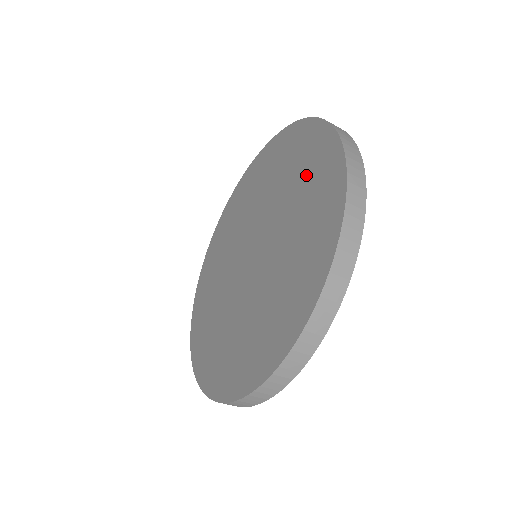
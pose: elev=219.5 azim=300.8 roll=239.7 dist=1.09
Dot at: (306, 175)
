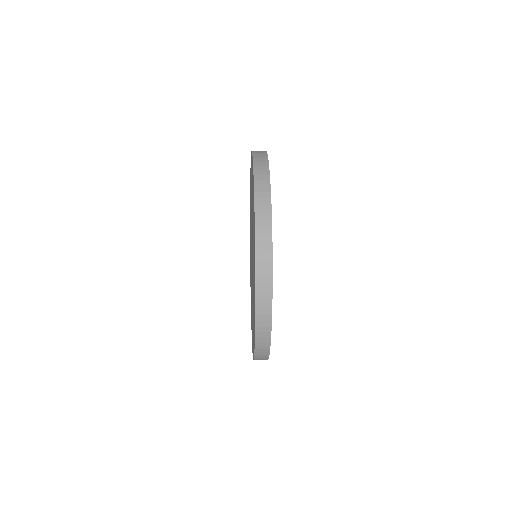
Dot at: (252, 193)
